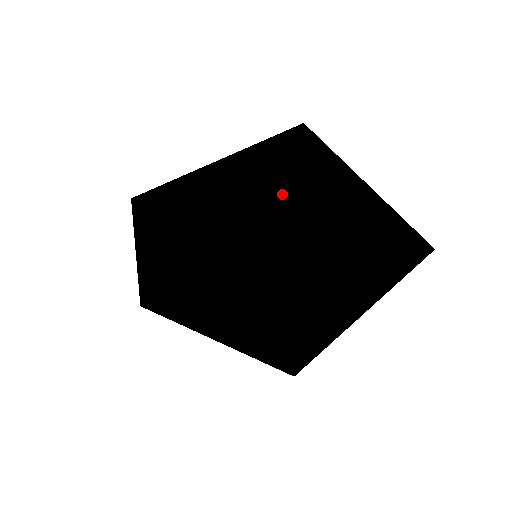
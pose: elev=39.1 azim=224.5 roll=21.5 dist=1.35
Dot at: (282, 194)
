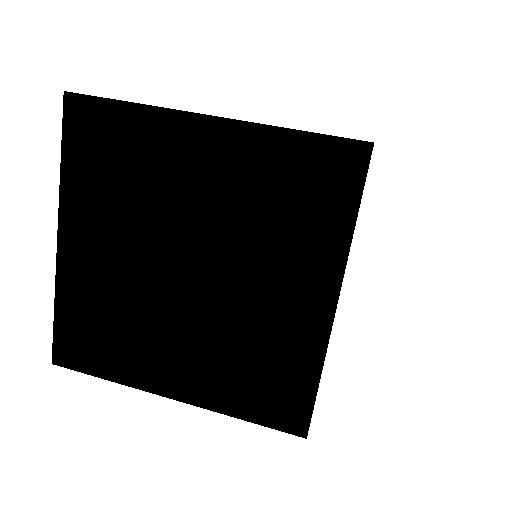
Dot at: occluded
